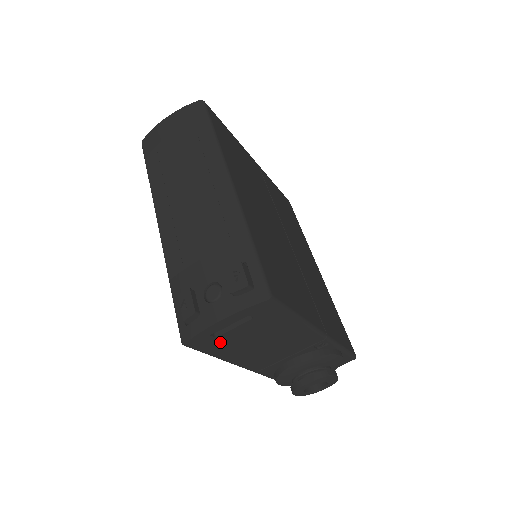
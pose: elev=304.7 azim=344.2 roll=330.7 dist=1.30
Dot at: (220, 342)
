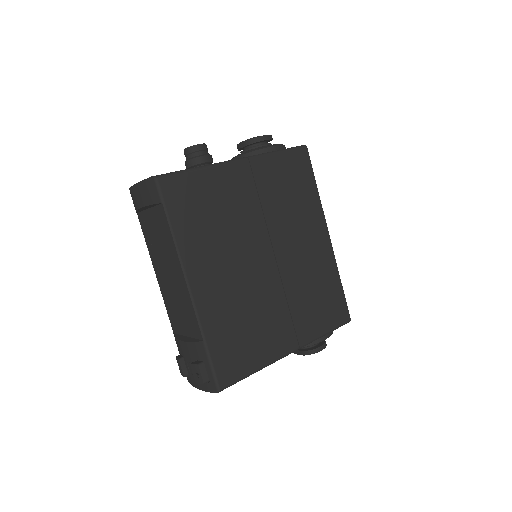
Dot at: occluded
